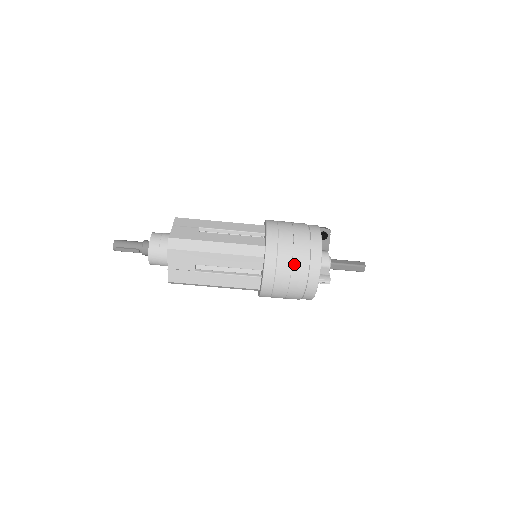
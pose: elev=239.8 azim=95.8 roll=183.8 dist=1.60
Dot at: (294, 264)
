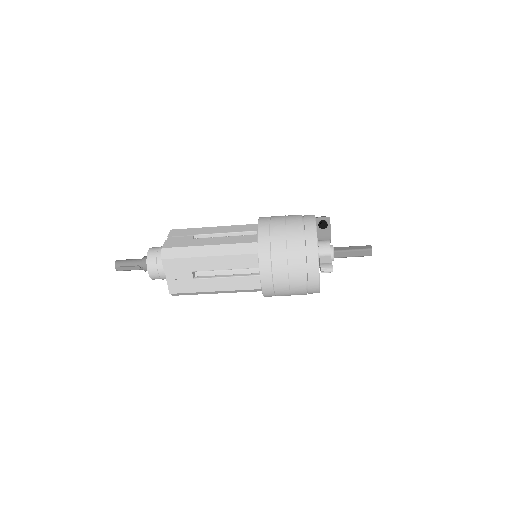
Dot at: (289, 255)
